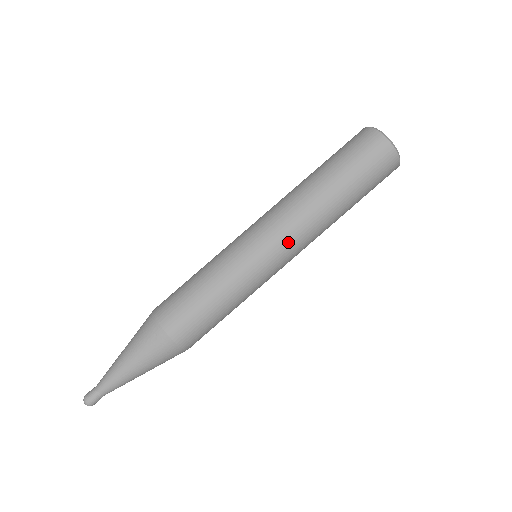
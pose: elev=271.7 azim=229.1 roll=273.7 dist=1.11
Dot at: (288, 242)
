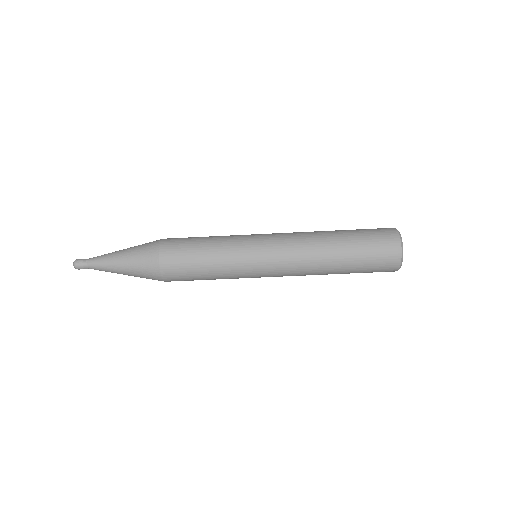
Dot at: occluded
